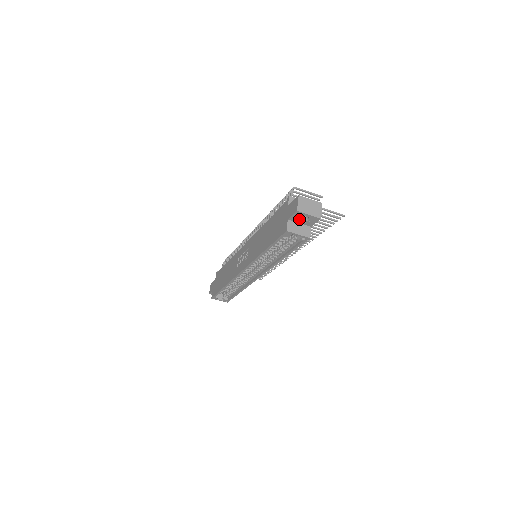
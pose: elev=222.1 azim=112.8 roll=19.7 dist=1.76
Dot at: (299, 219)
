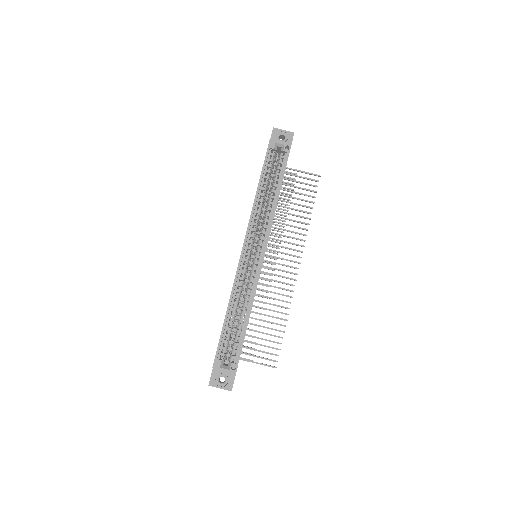
Dot at: (278, 140)
